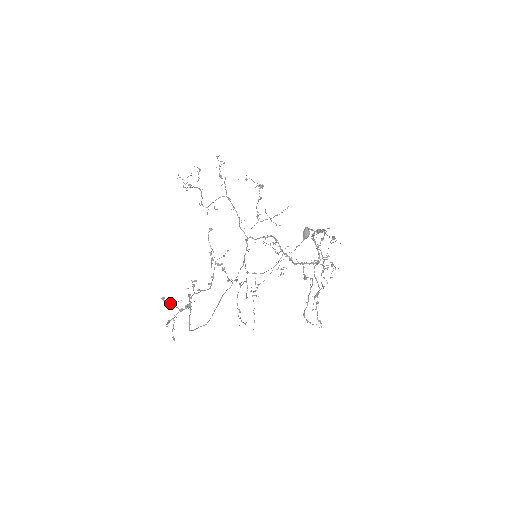
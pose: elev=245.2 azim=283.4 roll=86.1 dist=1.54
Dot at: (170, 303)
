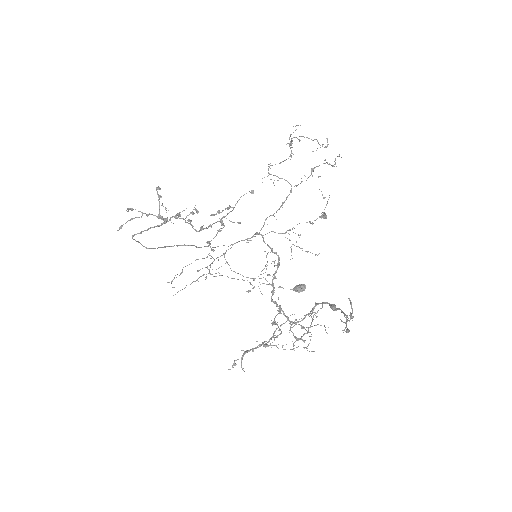
Dot at: (159, 199)
